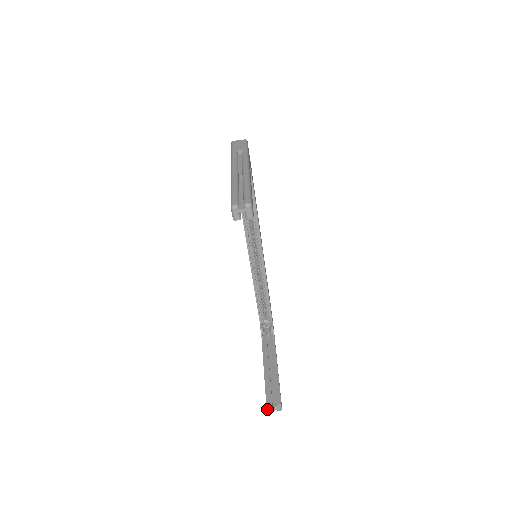
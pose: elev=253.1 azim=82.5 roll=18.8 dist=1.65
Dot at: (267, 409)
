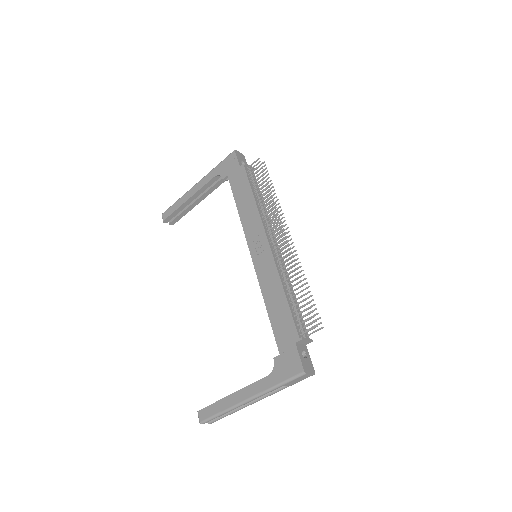
Dot at: (162, 217)
